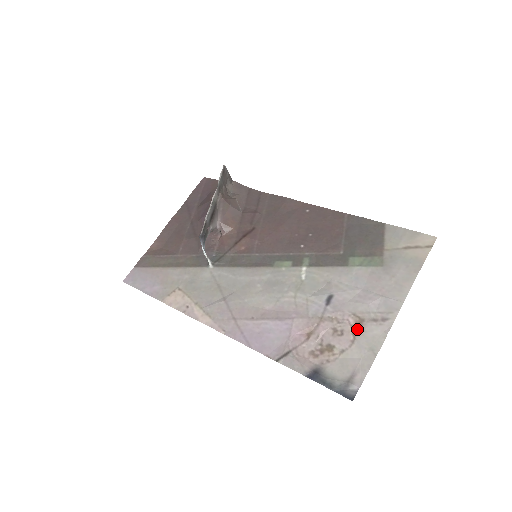
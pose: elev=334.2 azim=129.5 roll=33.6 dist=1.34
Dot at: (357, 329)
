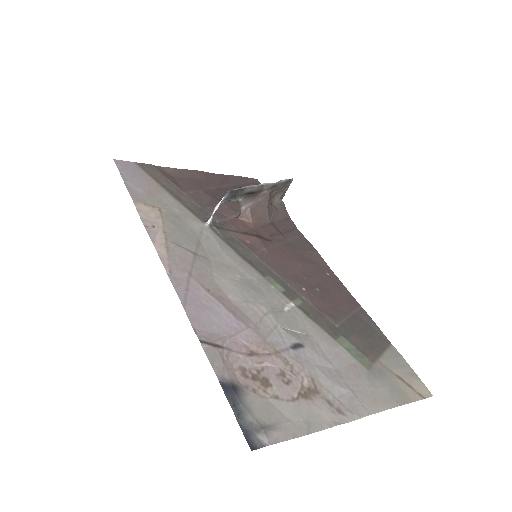
Dot at: (306, 393)
